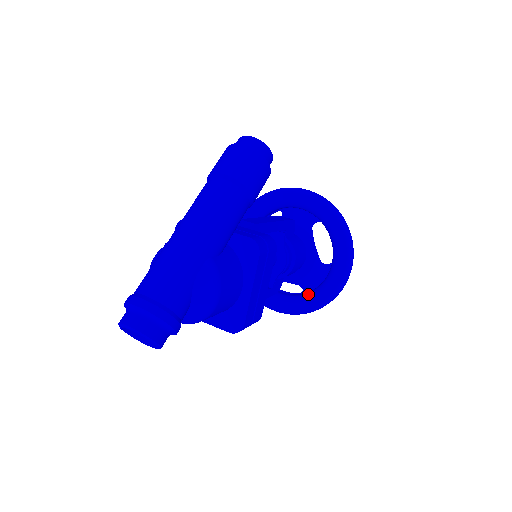
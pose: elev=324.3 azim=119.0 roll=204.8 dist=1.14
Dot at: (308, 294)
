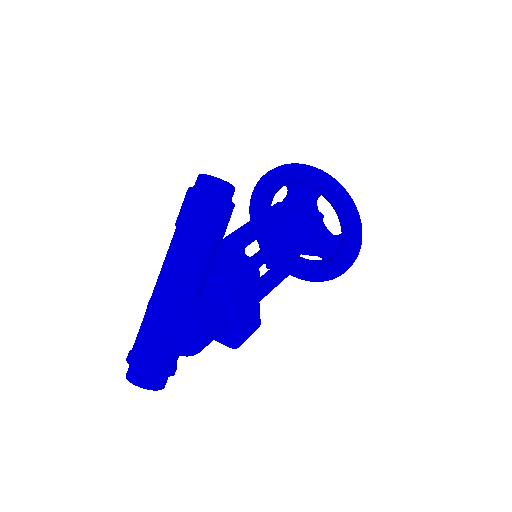
Dot at: (326, 264)
